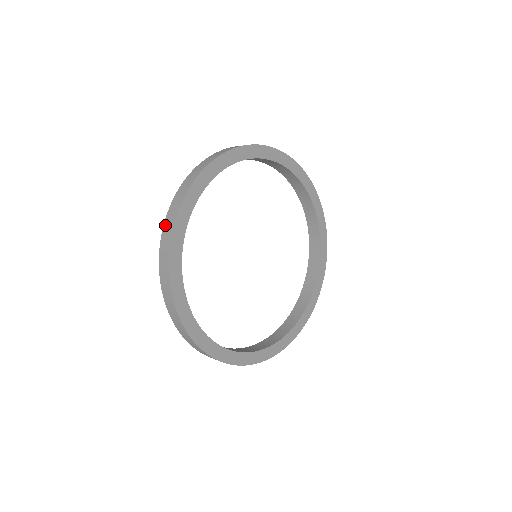
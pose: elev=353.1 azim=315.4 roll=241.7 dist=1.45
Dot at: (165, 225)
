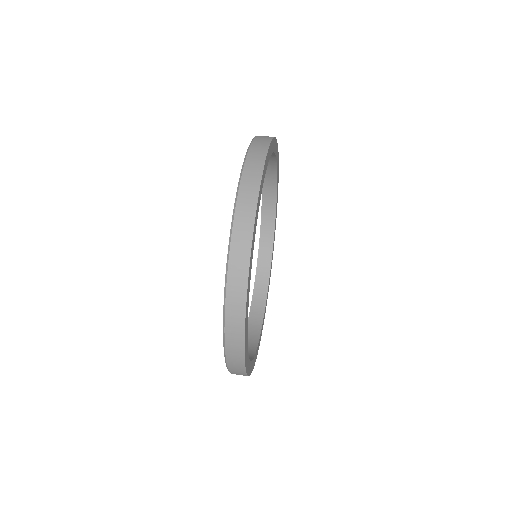
Dot at: (233, 251)
